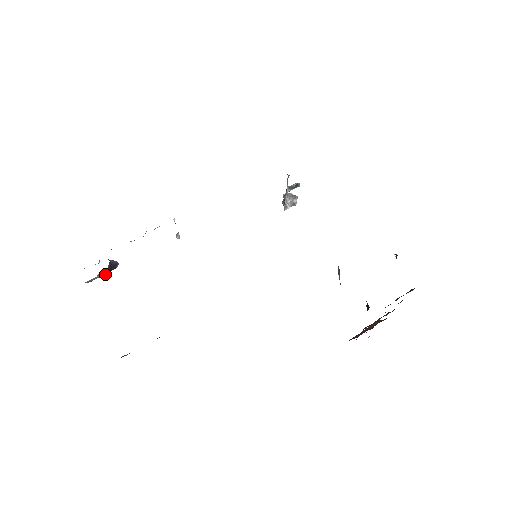
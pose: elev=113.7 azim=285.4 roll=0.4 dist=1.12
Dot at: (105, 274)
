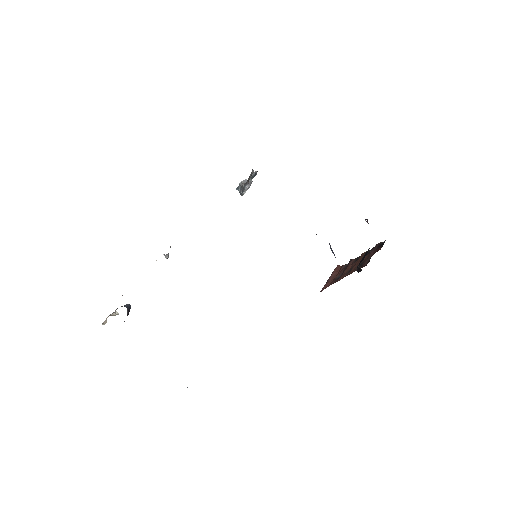
Dot at: (124, 321)
